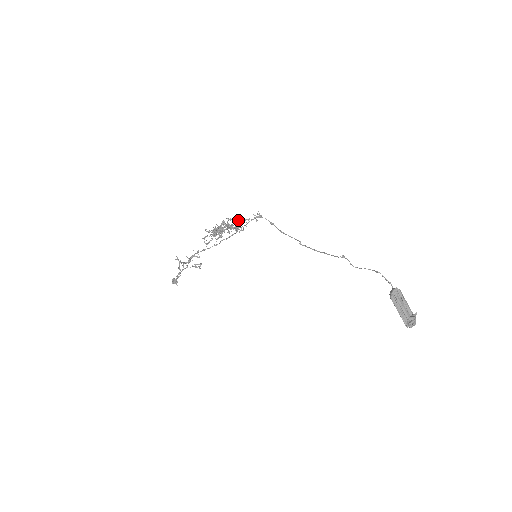
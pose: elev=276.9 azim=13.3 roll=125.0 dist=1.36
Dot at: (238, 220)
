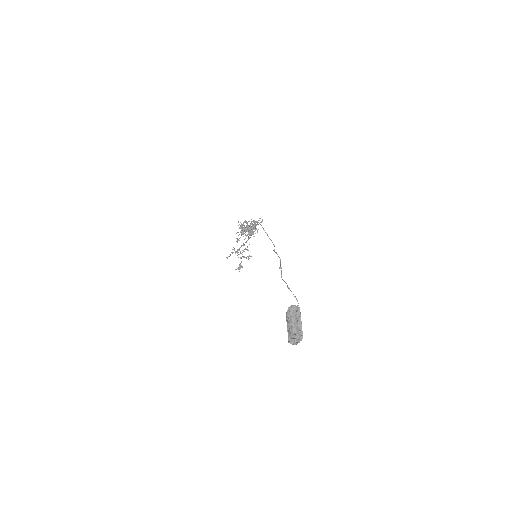
Dot at: (251, 223)
